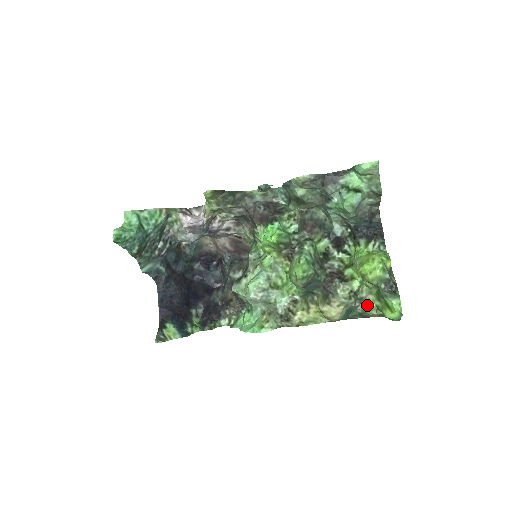
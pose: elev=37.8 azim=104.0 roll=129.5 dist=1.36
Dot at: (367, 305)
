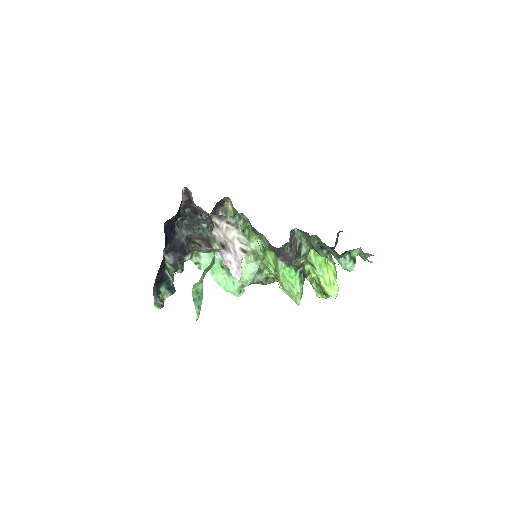
Dot at: occluded
